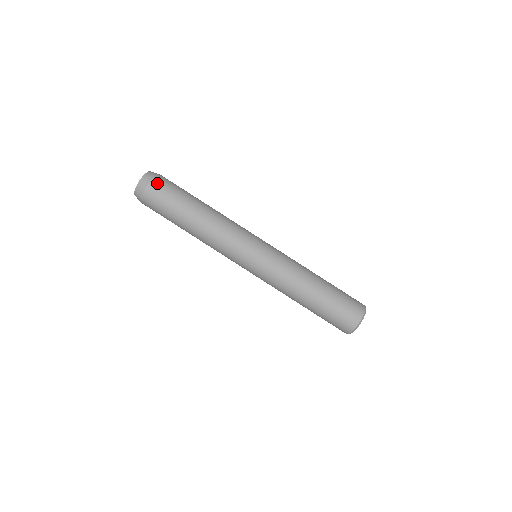
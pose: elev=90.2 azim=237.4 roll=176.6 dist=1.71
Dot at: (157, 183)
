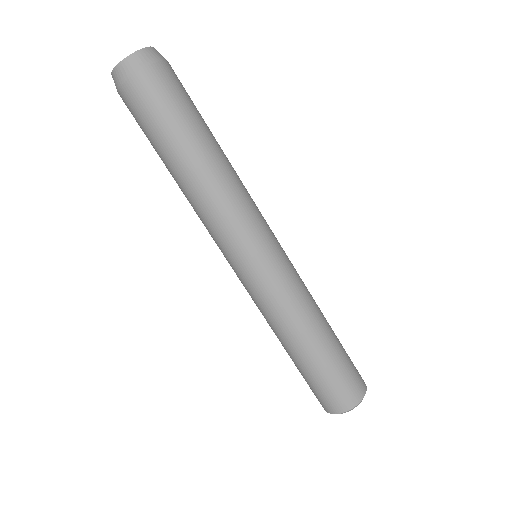
Dot at: (172, 70)
